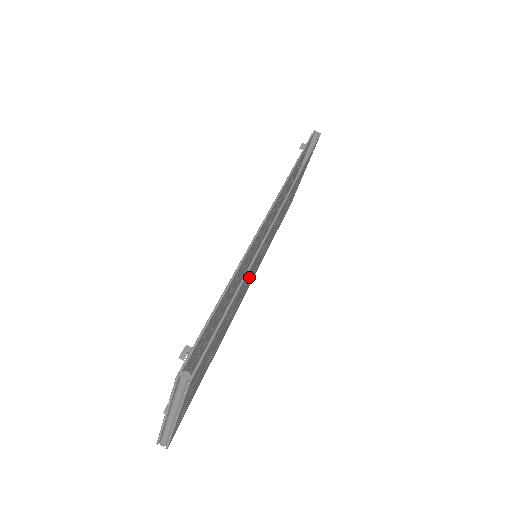
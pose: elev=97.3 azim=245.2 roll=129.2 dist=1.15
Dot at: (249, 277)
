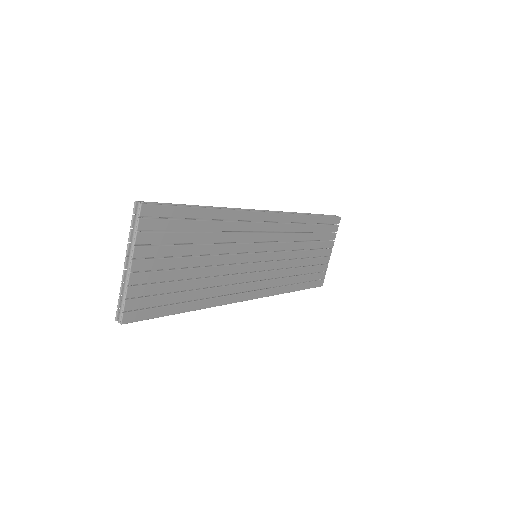
Dot at: (238, 247)
